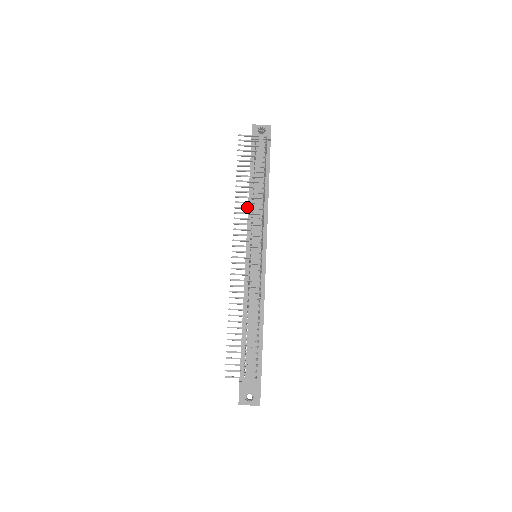
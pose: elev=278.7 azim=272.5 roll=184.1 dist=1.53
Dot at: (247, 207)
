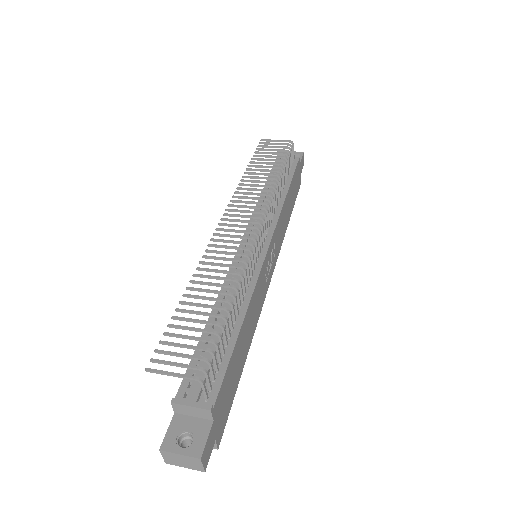
Dot at: (253, 188)
